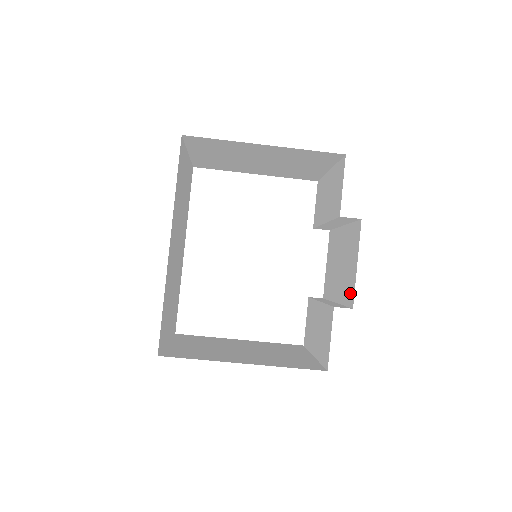
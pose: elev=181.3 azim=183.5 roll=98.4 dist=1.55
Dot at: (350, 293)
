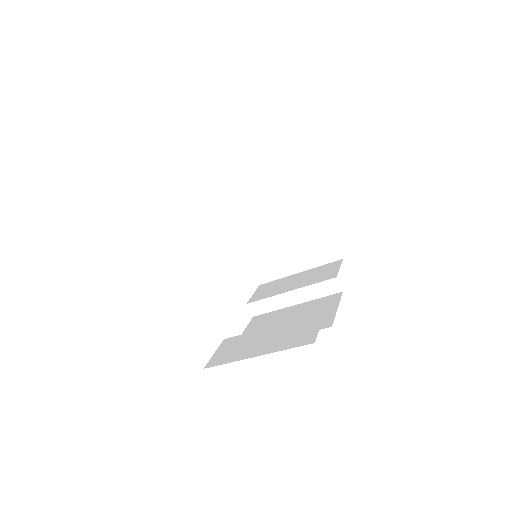
Dot at: (323, 323)
